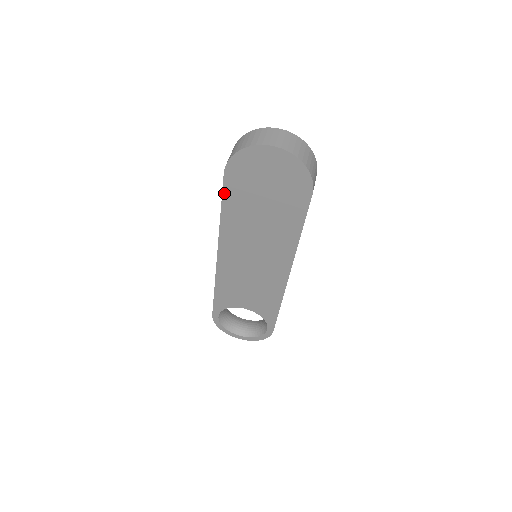
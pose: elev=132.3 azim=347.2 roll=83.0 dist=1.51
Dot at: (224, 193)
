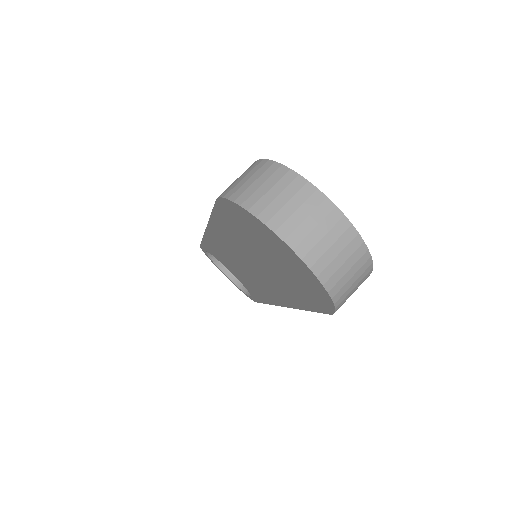
Dot at: (216, 210)
